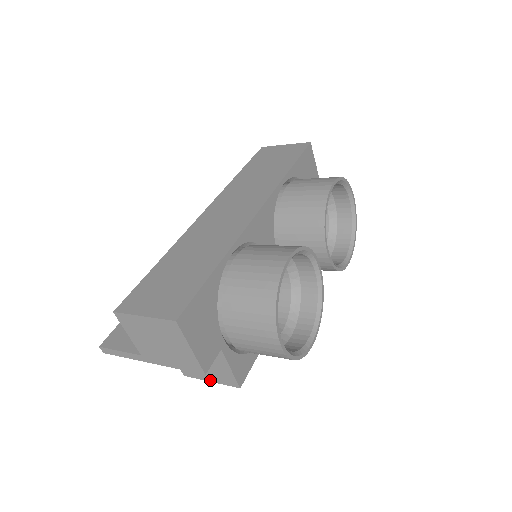
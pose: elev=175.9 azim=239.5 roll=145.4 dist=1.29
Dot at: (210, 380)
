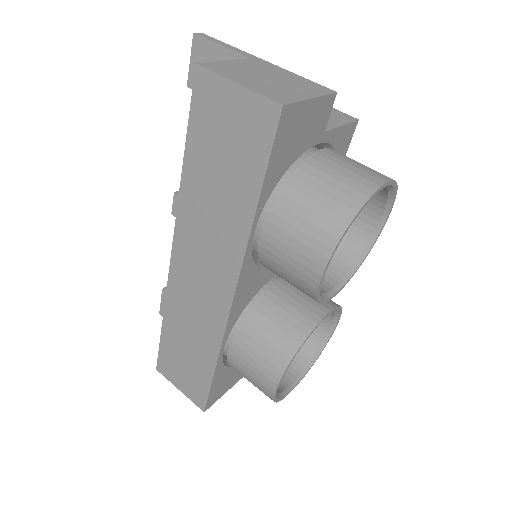
Dot at: occluded
